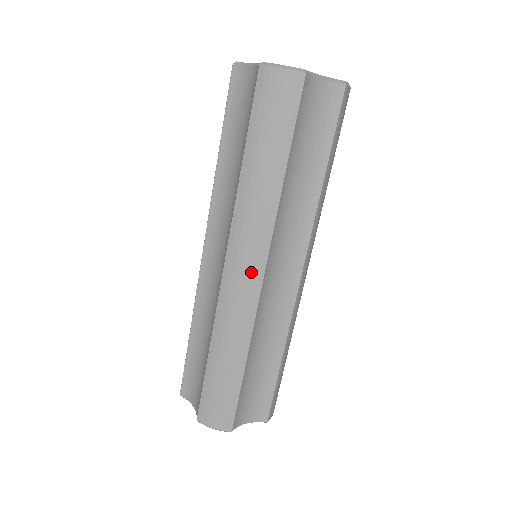
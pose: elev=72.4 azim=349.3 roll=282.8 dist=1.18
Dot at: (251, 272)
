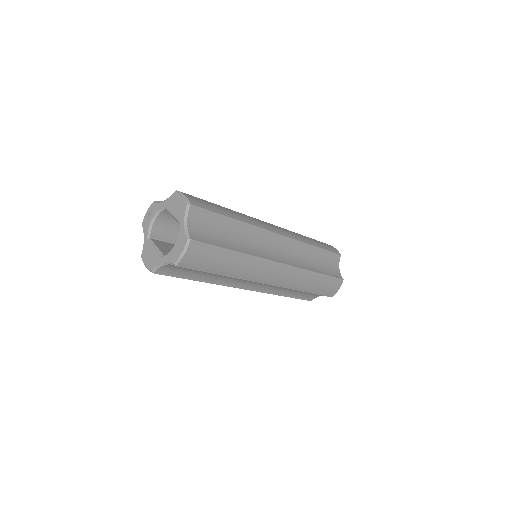
Dot at: occluded
